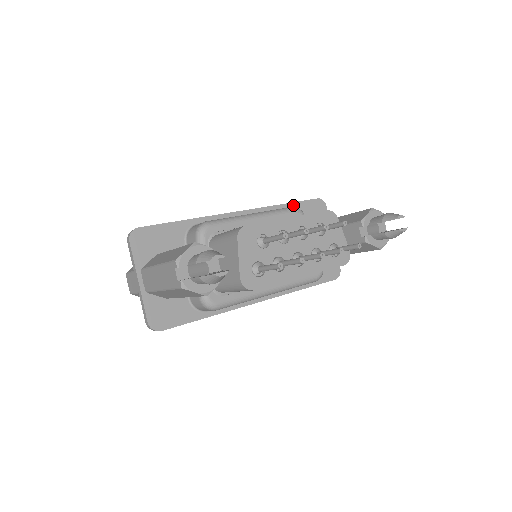
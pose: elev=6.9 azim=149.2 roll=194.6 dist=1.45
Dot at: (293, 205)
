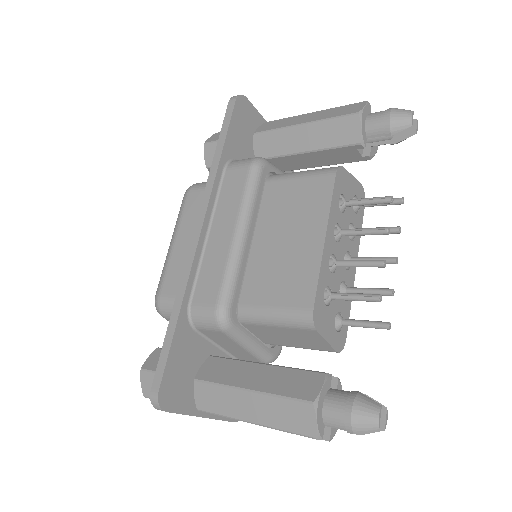
Dot at: (227, 144)
